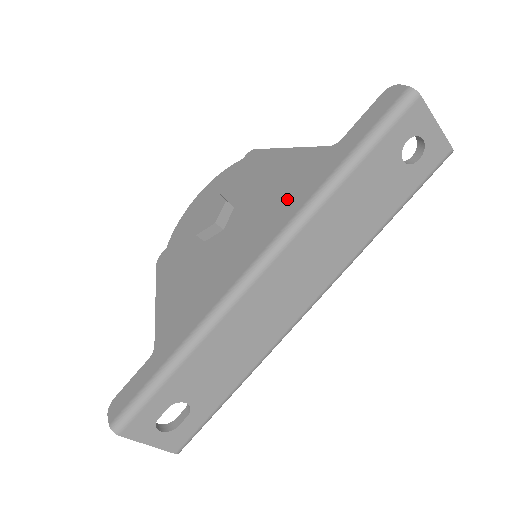
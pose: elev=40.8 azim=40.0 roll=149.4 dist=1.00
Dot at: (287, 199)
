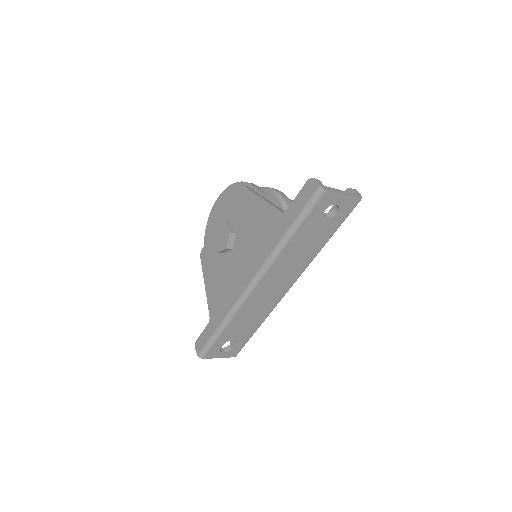
Dot at: (262, 244)
